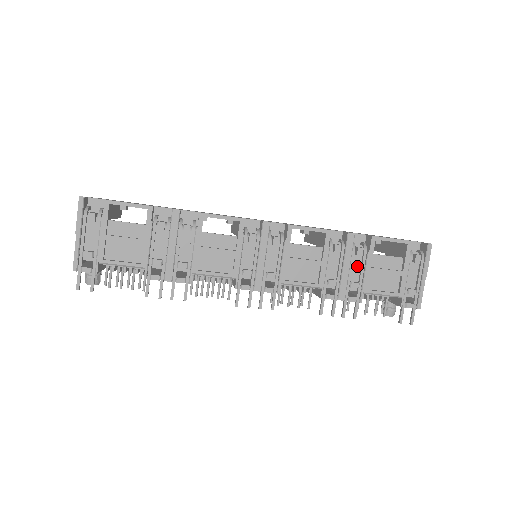
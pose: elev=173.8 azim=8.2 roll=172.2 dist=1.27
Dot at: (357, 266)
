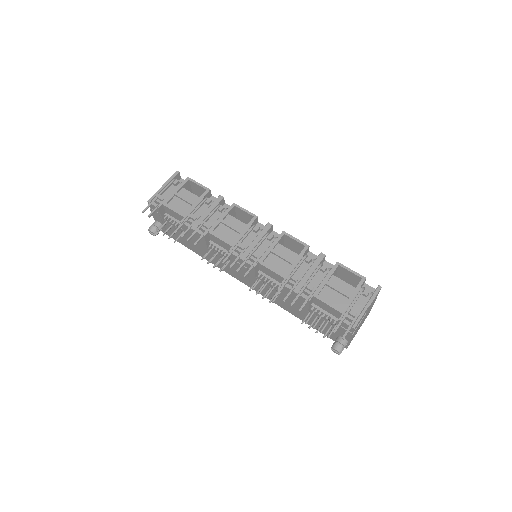
Dot at: (318, 278)
